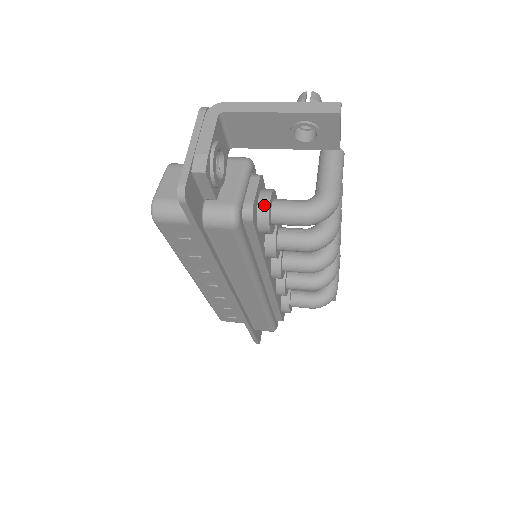
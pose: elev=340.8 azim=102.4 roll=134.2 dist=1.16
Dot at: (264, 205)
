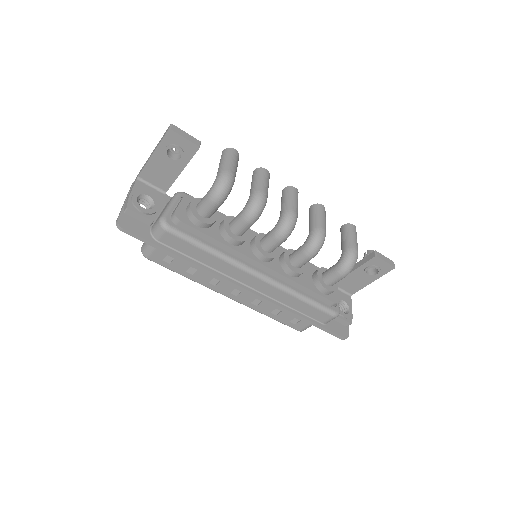
Dot at: (188, 209)
